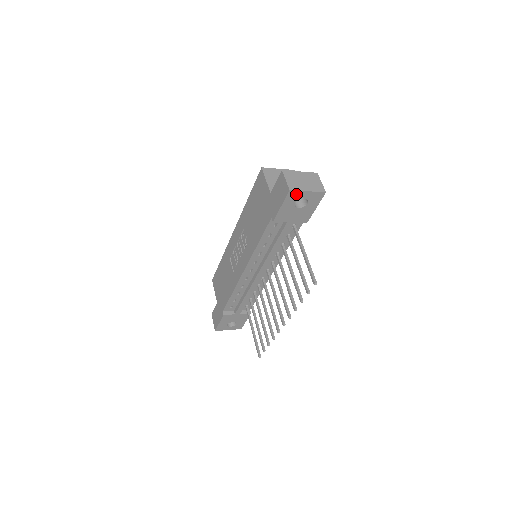
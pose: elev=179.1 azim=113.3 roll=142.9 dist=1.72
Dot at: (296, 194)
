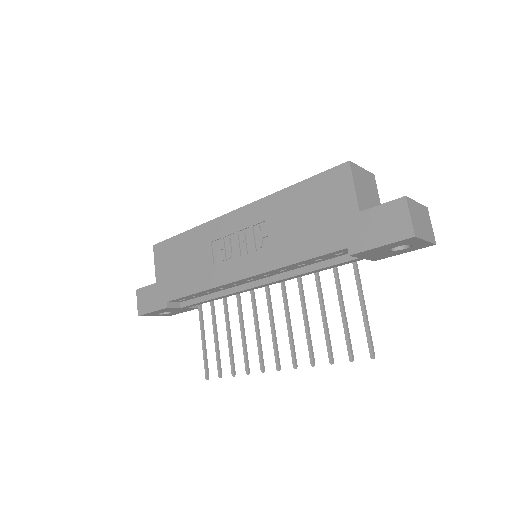
Dot at: (412, 240)
